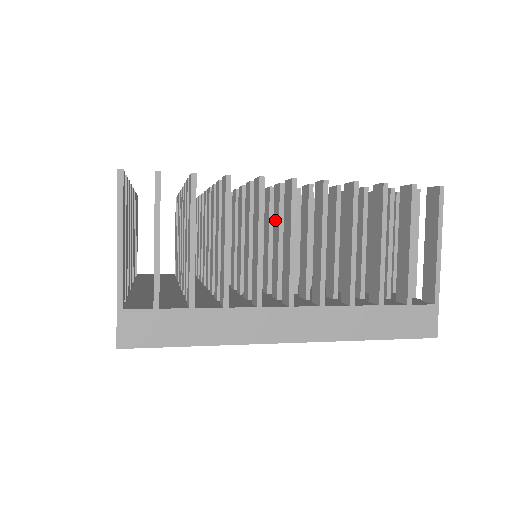
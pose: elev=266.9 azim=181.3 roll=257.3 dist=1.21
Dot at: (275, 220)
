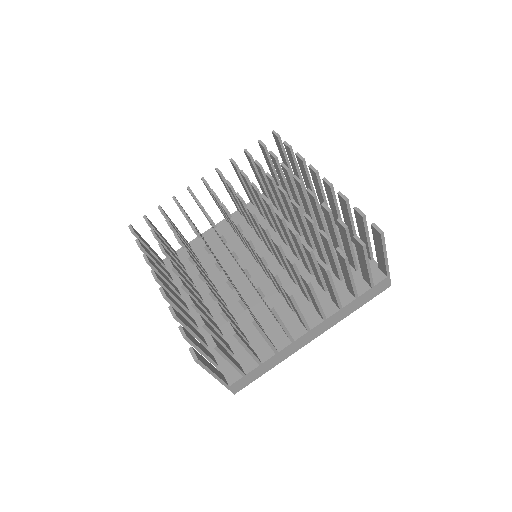
Dot at: (276, 283)
